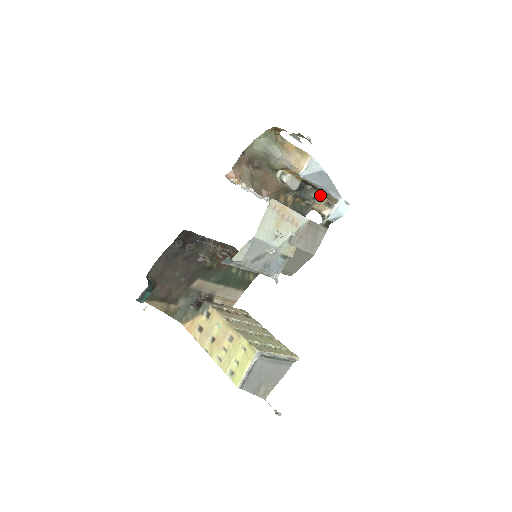
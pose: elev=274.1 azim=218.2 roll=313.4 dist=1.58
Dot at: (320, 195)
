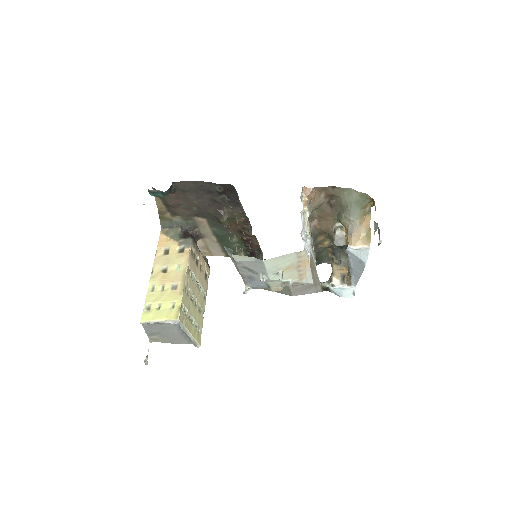
Dot at: (347, 265)
